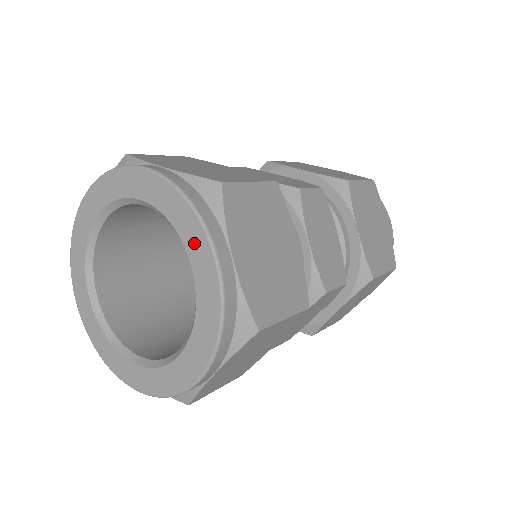
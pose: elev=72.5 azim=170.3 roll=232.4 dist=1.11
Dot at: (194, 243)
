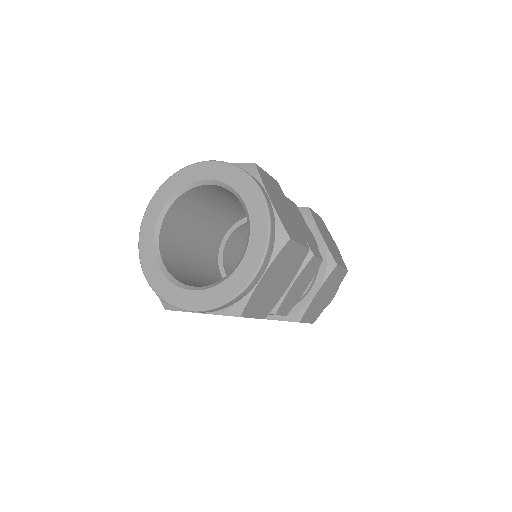
Dot at: (195, 174)
